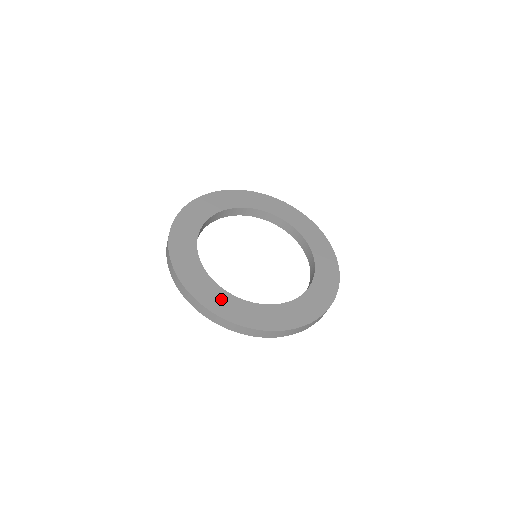
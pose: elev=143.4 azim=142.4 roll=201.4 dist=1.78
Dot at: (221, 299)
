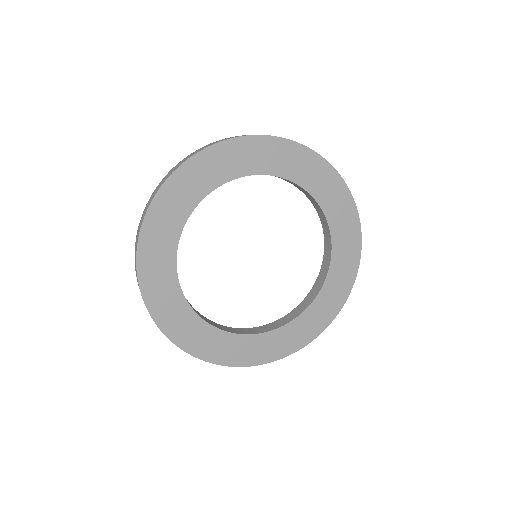
Dot at: (219, 344)
